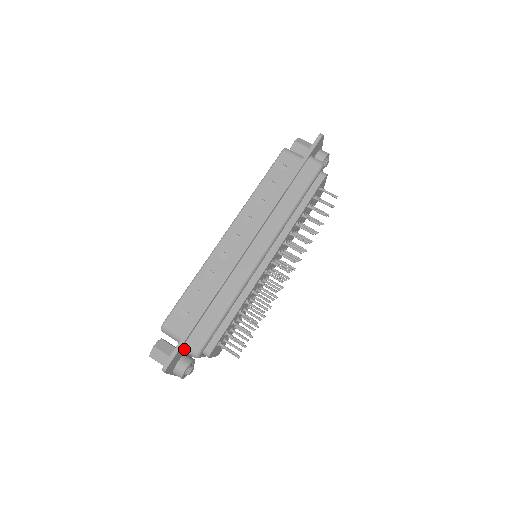
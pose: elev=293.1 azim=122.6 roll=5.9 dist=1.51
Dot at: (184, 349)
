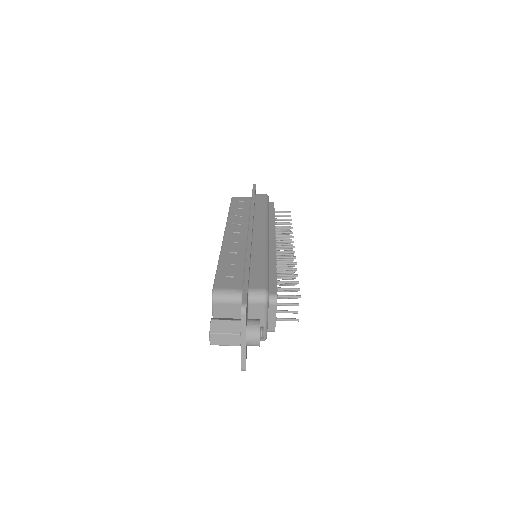
Dot at: (250, 297)
